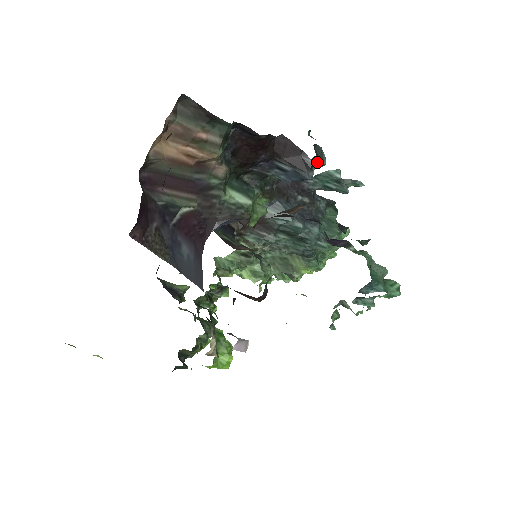
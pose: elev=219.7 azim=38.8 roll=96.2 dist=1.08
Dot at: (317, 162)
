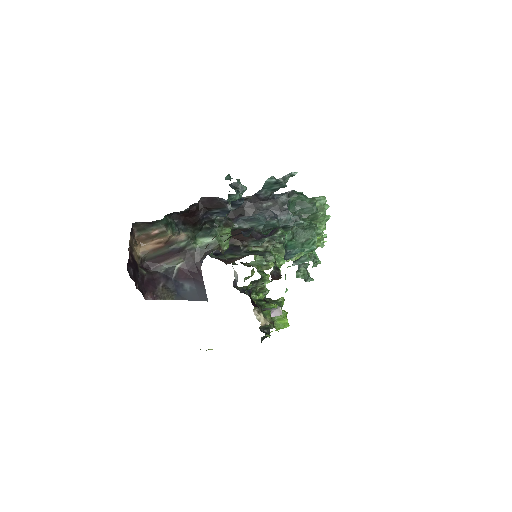
Dot at: (233, 196)
